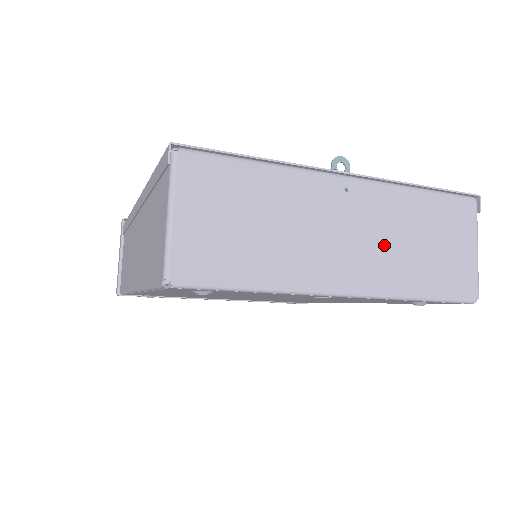
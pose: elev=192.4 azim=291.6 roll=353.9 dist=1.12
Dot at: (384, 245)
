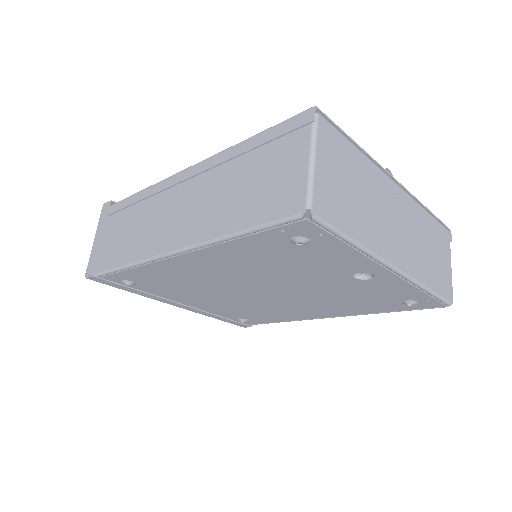
Dot at: (413, 242)
